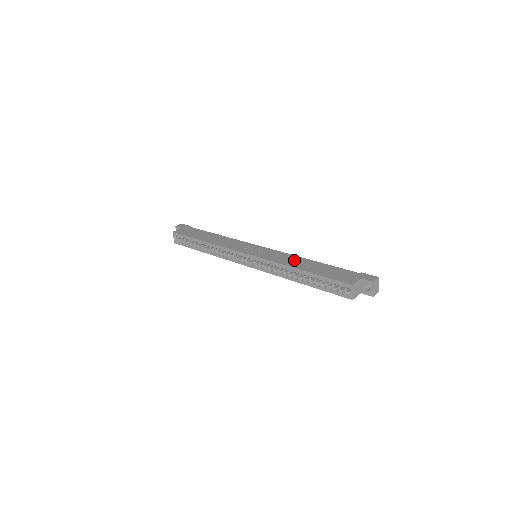
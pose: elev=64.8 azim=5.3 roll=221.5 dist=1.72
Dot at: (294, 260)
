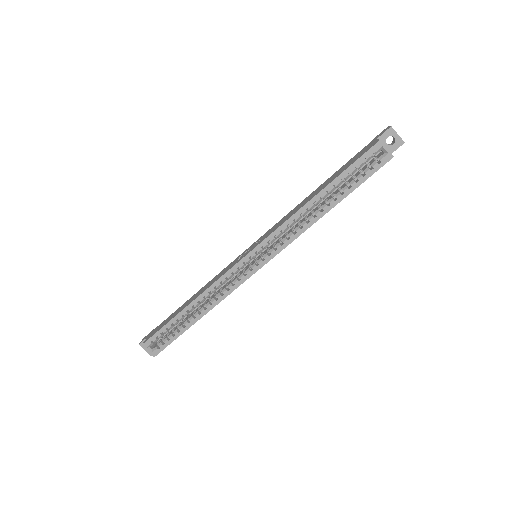
Dot at: (298, 206)
